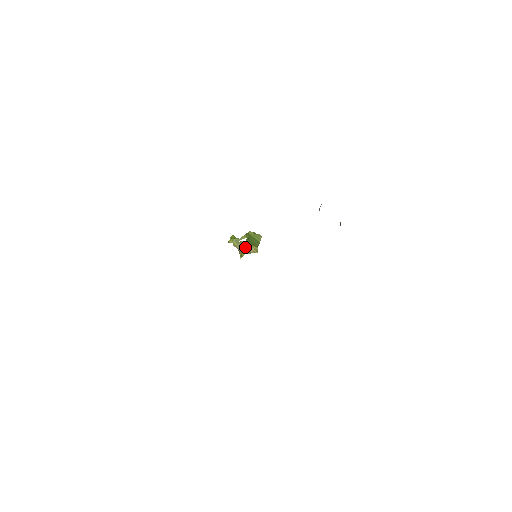
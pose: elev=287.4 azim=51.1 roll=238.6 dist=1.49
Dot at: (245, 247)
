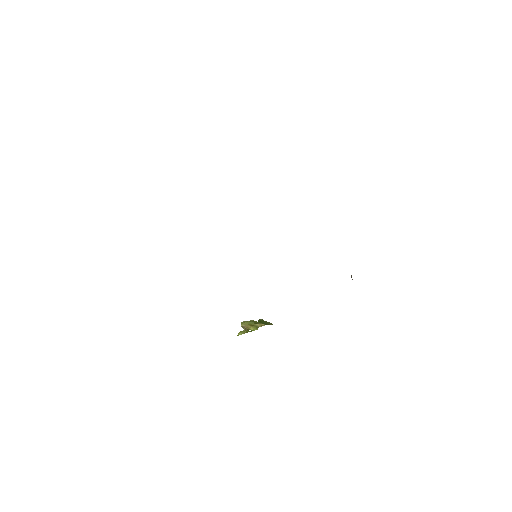
Dot at: (253, 324)
